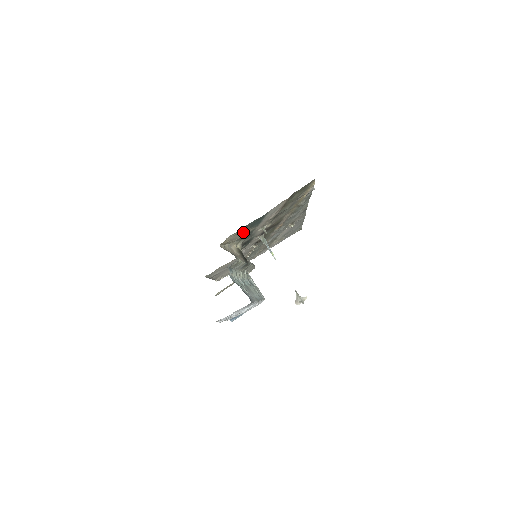
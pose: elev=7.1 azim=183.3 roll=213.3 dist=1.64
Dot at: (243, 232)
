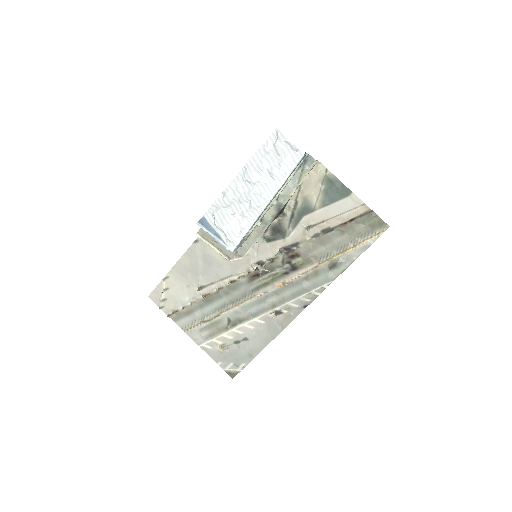
Dot at: (318, 189)
